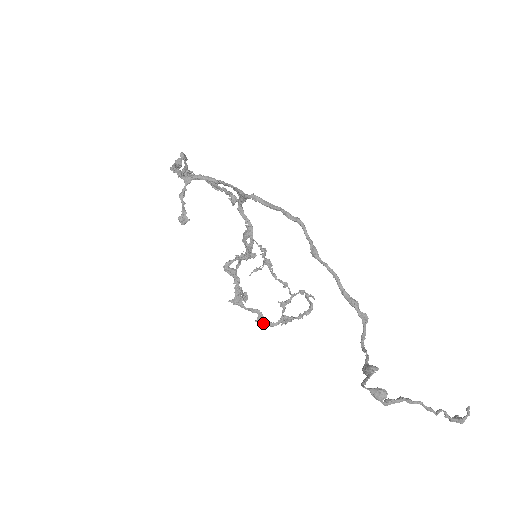
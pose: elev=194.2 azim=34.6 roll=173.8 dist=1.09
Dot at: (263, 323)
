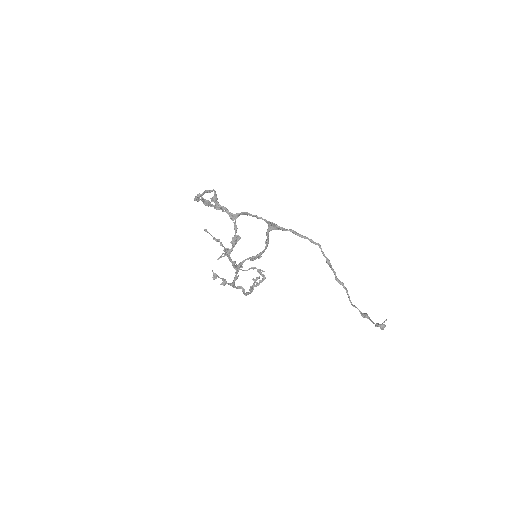
Dot at: (245, 294)
